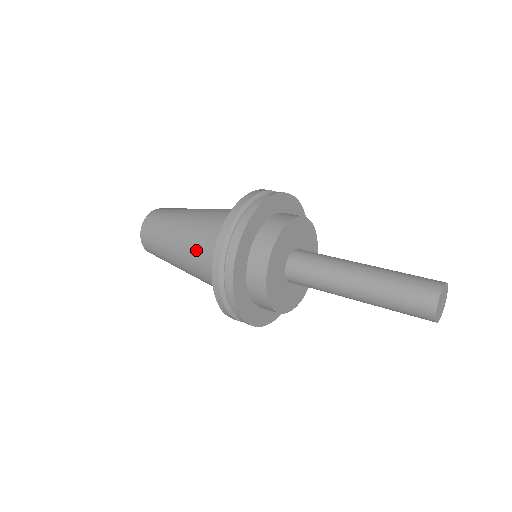
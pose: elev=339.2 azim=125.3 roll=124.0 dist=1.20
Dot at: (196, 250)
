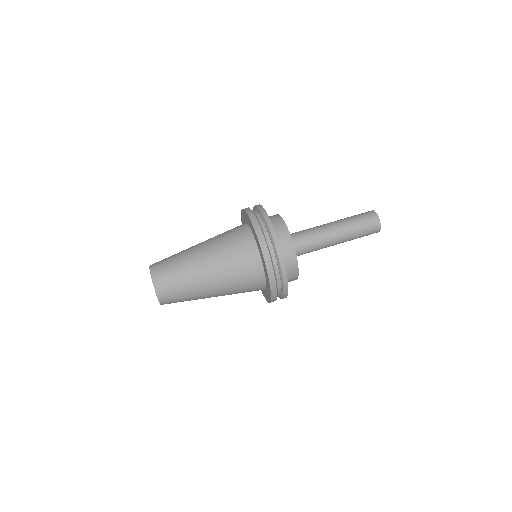
Dot at: occluded
